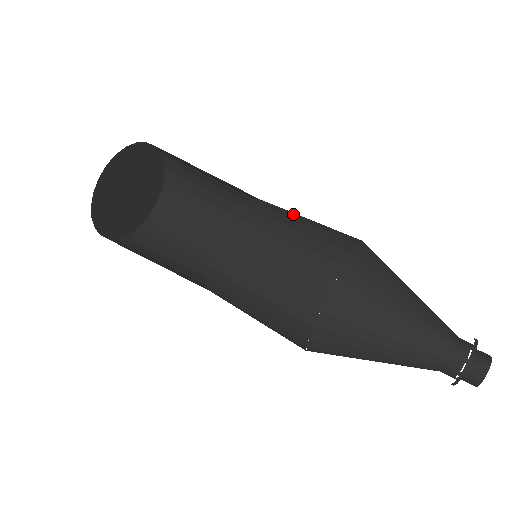
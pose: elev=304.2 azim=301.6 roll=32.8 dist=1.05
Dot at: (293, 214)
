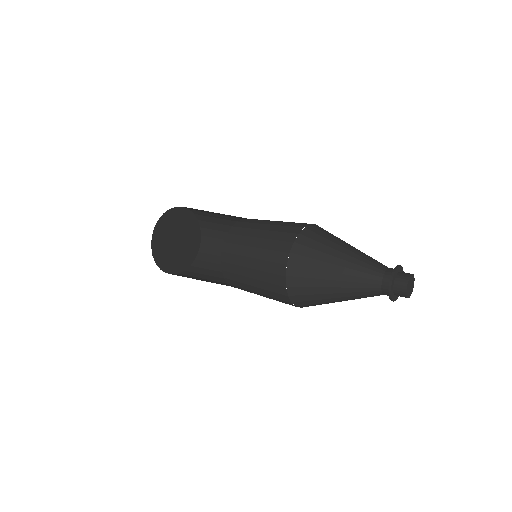
Dot at: occluded
